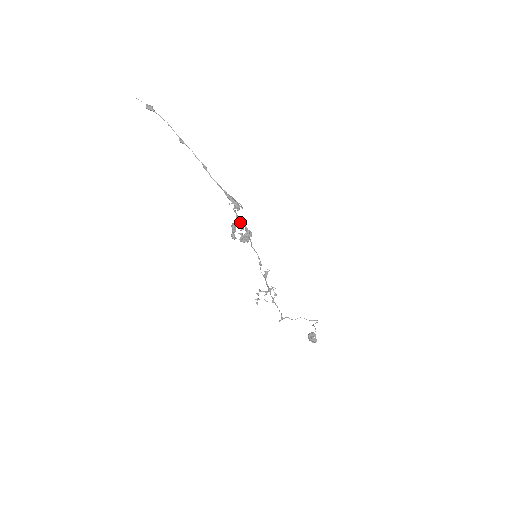
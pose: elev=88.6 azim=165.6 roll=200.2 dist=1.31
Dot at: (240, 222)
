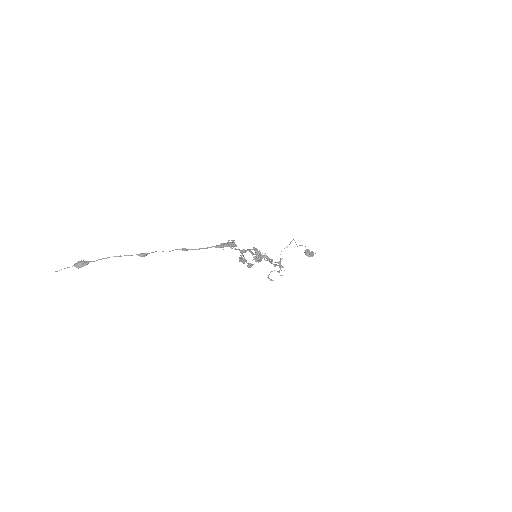
Dot at: (246, 251)
